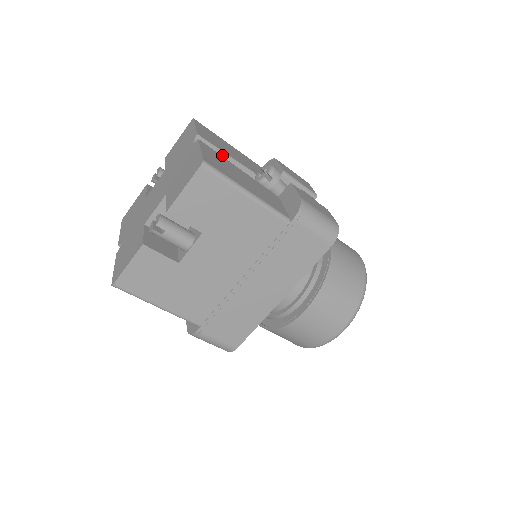
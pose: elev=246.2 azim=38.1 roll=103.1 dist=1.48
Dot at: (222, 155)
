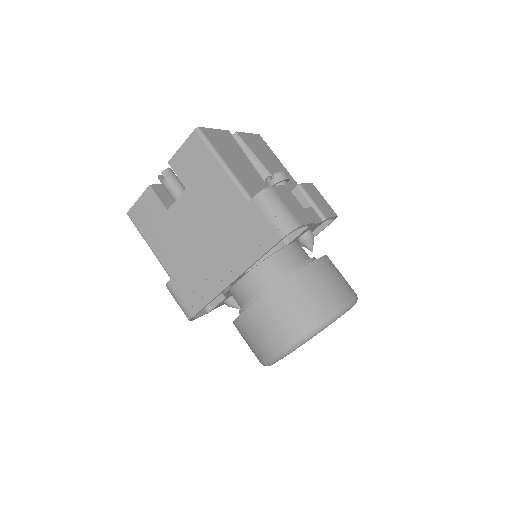
Dot at: (251, 154)
